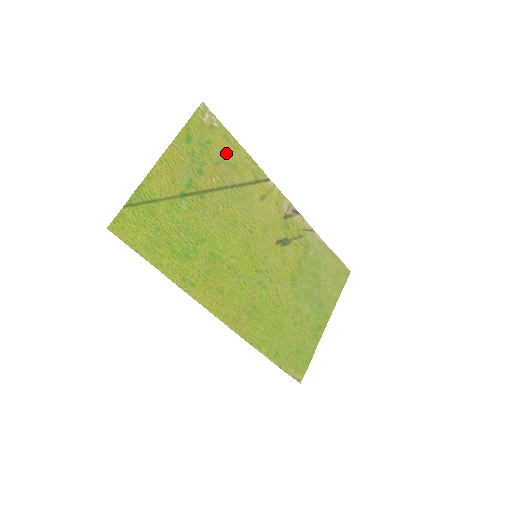
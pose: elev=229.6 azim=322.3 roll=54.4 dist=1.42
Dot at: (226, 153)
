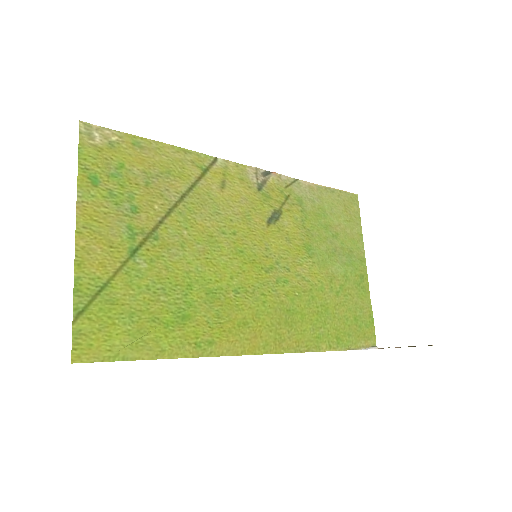
Dot at: (149, 164)
